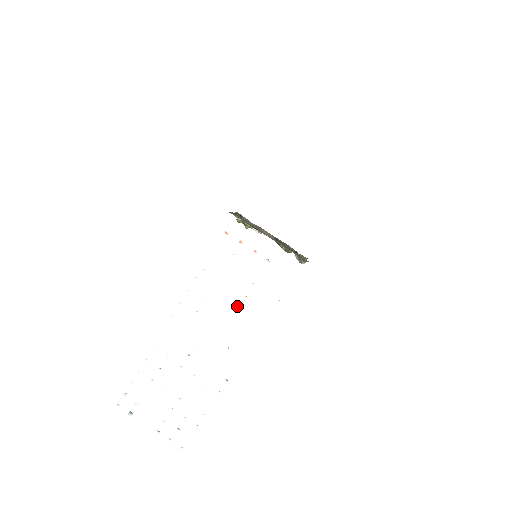
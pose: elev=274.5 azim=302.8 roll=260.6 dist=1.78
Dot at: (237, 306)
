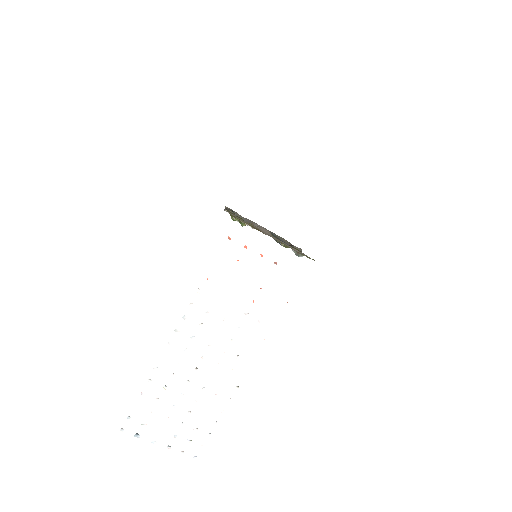
Dot at: (245, 313)
